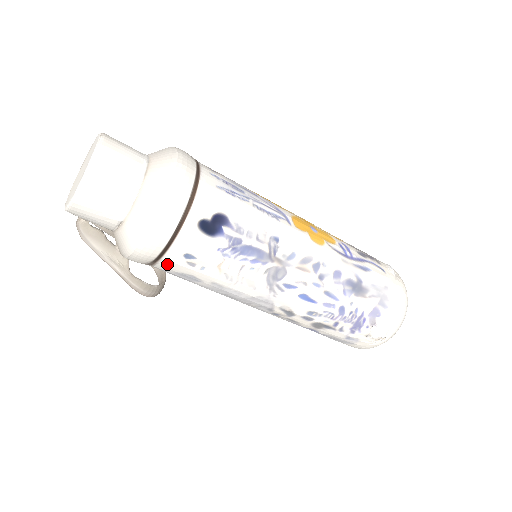
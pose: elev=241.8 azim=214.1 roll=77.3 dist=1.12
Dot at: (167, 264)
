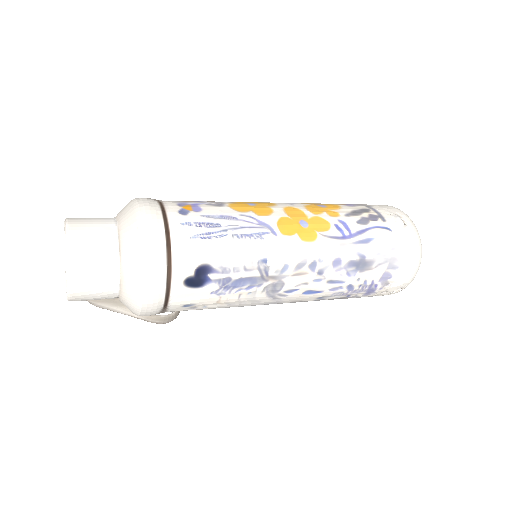
Dot at: (172, 311)
